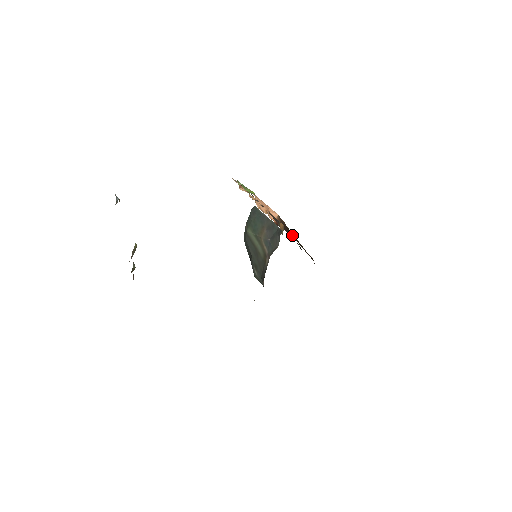
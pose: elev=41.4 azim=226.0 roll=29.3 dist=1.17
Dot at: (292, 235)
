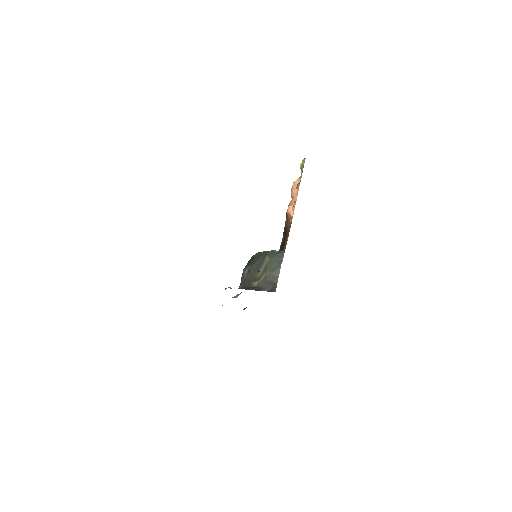
Dot at: (283, 242)
